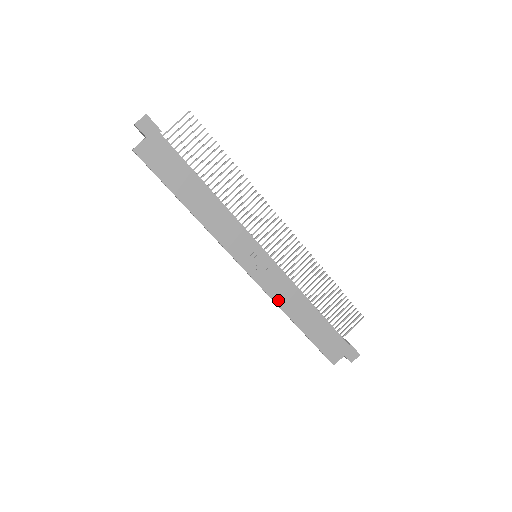
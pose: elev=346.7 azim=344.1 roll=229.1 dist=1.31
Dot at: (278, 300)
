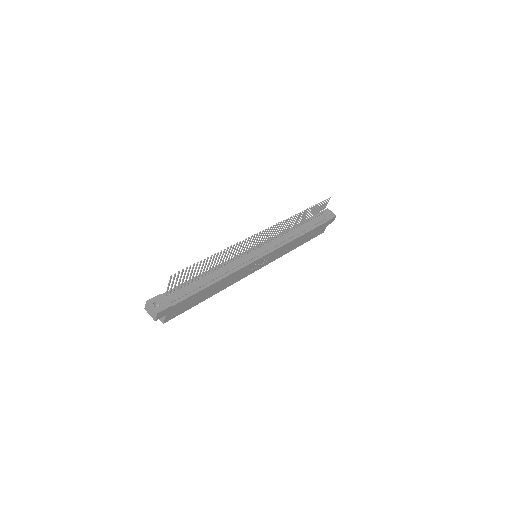
Dot at: (281, 255)
